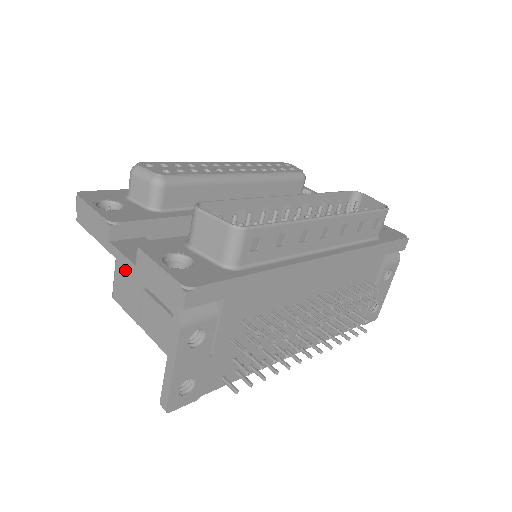
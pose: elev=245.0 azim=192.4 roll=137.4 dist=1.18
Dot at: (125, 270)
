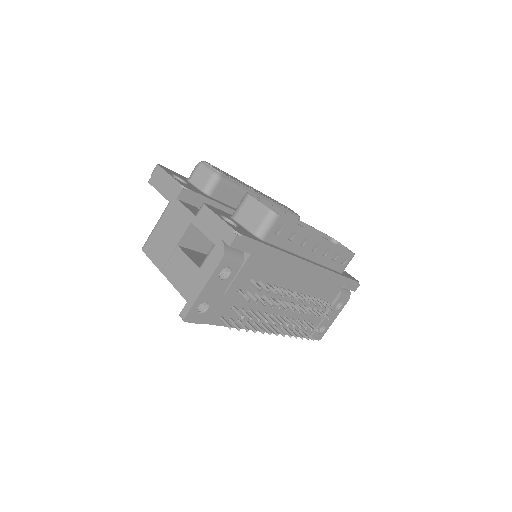
Dot at: (165, 230)
